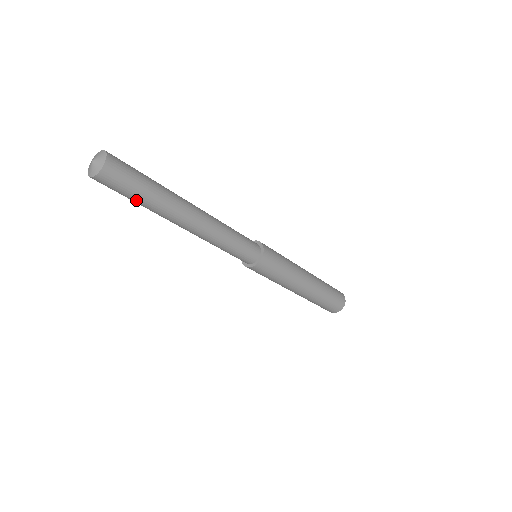
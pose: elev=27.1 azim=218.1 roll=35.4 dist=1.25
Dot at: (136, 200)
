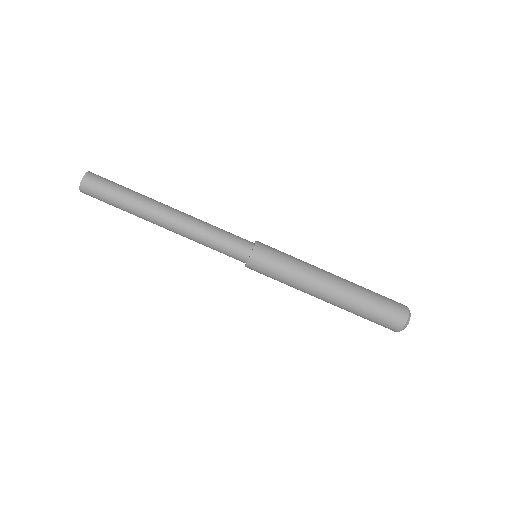
Dot at: (116, 199)
